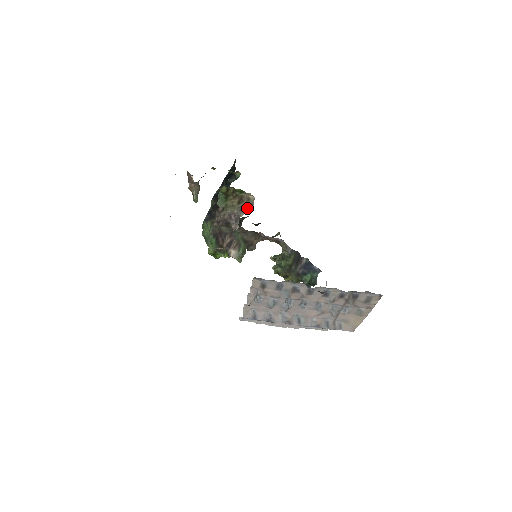
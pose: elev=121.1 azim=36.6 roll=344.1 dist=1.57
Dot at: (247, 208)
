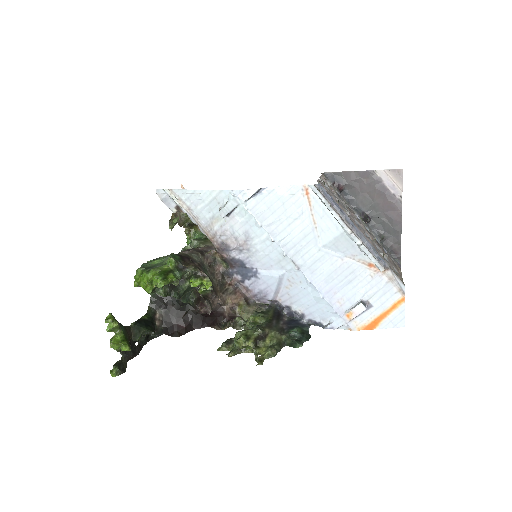
Dot at: occluded
